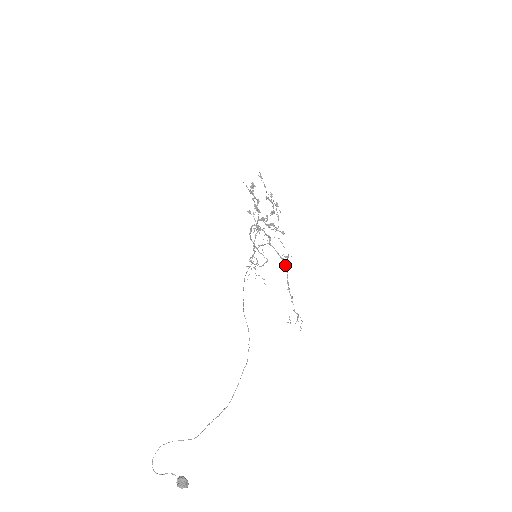
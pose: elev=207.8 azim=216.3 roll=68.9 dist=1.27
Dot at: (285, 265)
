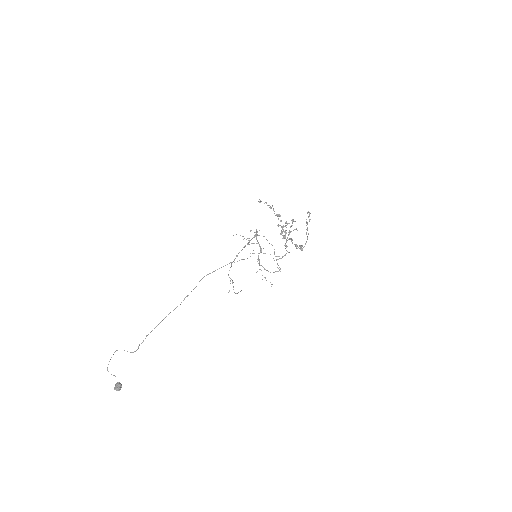
Dot at: (244, 246)
